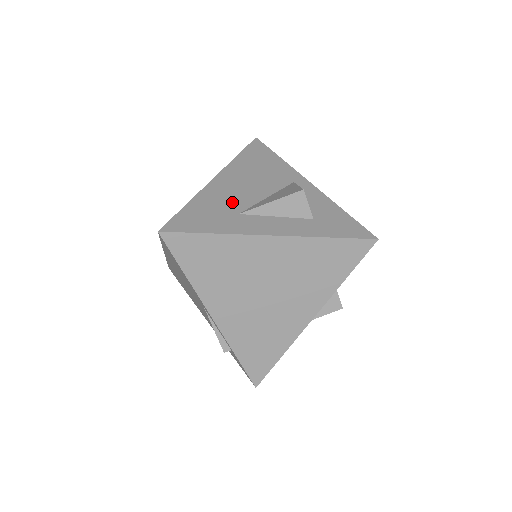
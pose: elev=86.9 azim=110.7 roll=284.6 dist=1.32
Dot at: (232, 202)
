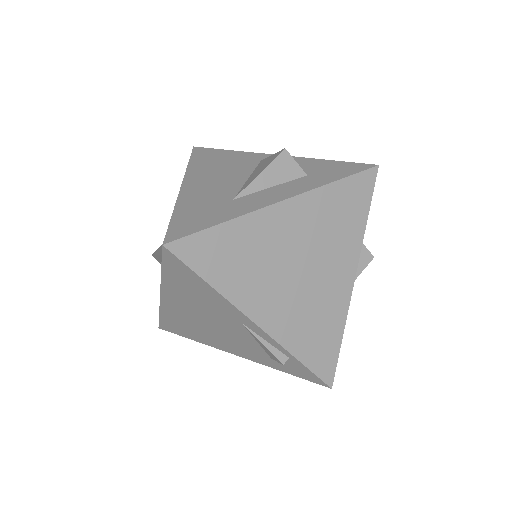
Dot at: (218, 194)
